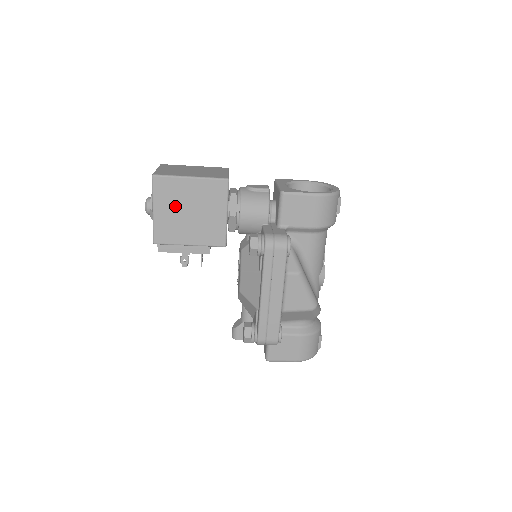
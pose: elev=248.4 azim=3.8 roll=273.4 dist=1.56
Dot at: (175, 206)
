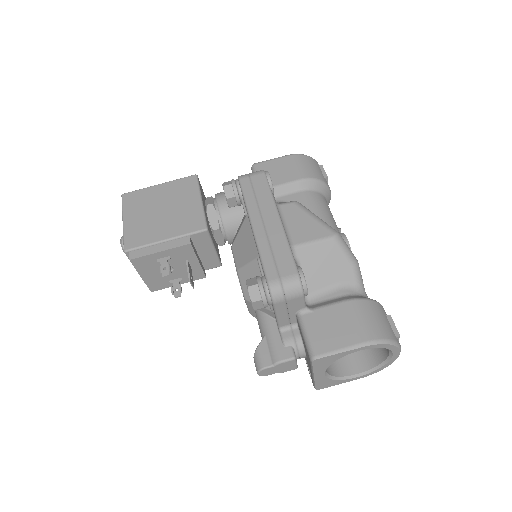
Dot at: (145, 210)
